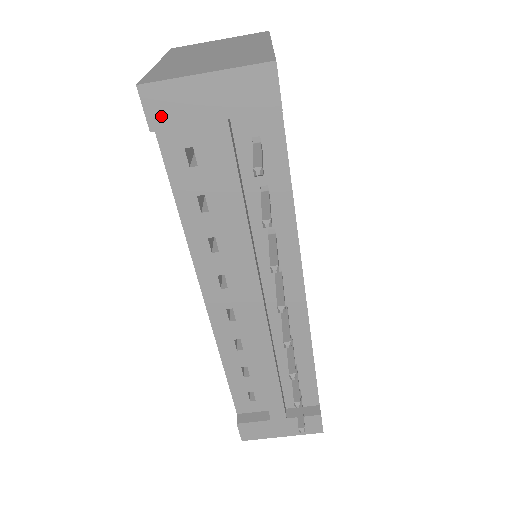
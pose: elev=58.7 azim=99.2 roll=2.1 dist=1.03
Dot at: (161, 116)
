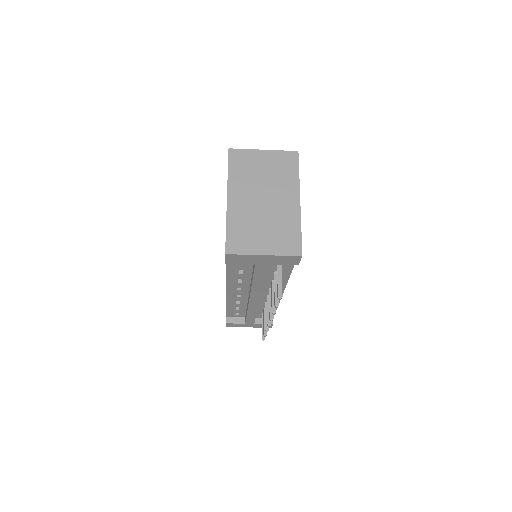
Dot at: (234, 261)
